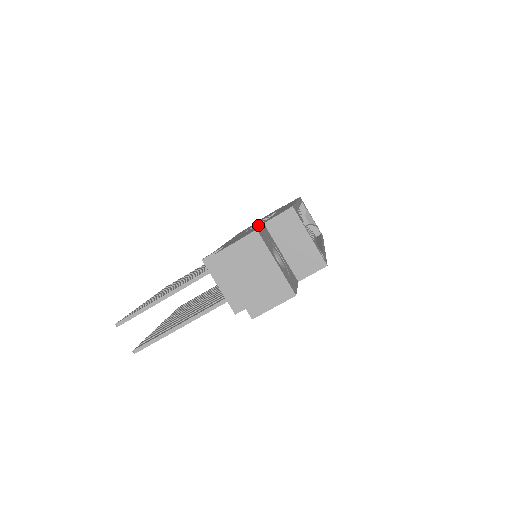
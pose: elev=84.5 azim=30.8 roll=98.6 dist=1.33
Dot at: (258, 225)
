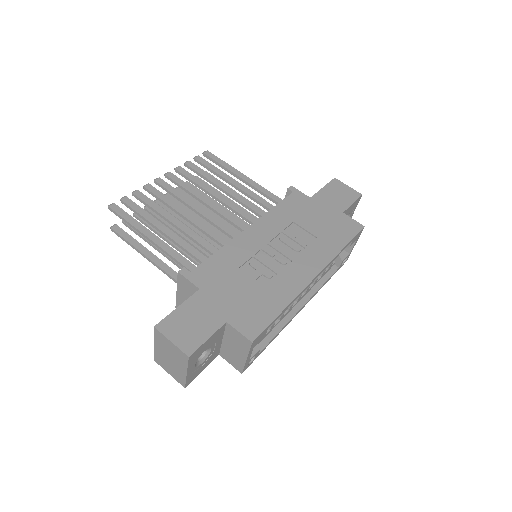
Dot at: (236, 300)
